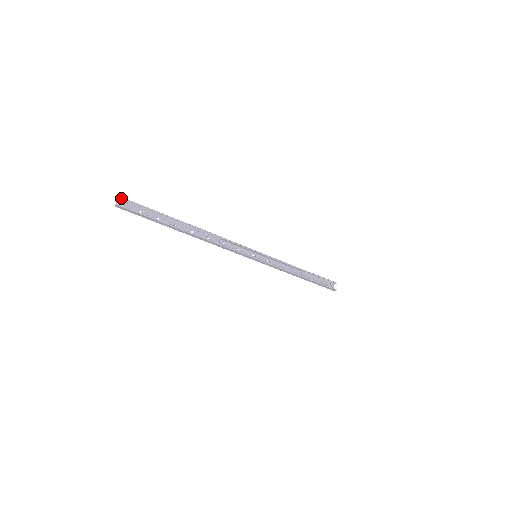
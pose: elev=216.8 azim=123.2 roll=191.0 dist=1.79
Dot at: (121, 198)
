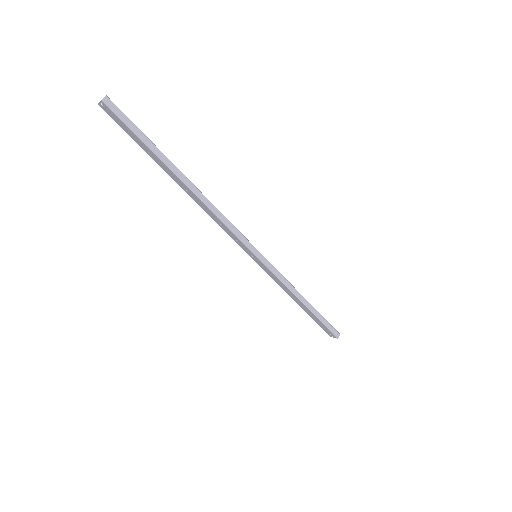
Dot at: occluded
